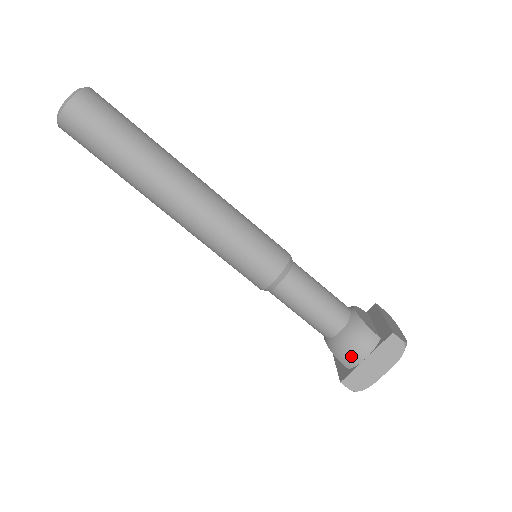
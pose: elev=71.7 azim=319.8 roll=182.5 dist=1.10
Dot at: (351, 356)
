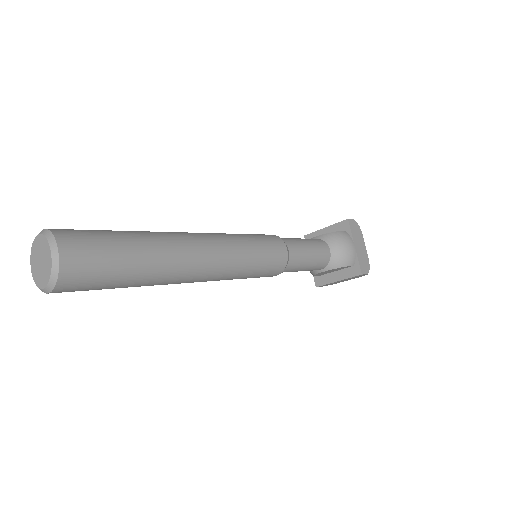
Dot at: (350, 254)
